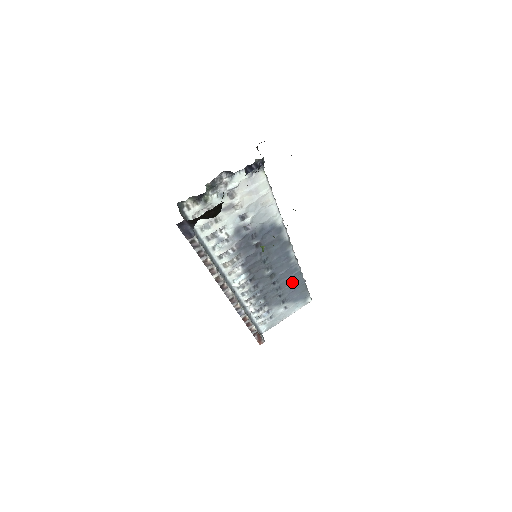
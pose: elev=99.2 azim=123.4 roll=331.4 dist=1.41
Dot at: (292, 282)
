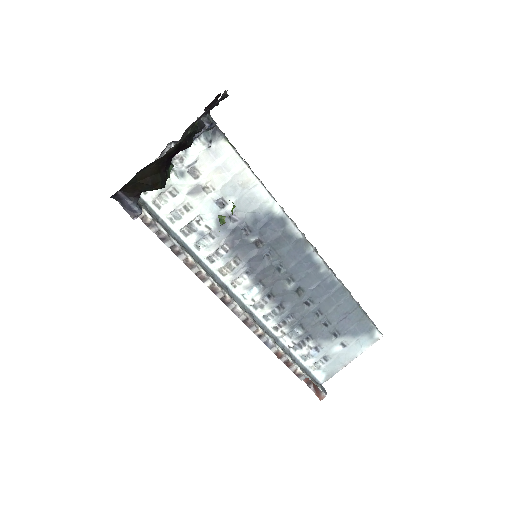
Dot at: (336, 303)
